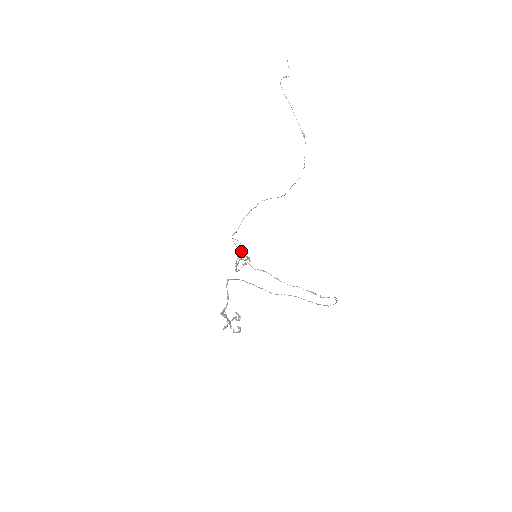
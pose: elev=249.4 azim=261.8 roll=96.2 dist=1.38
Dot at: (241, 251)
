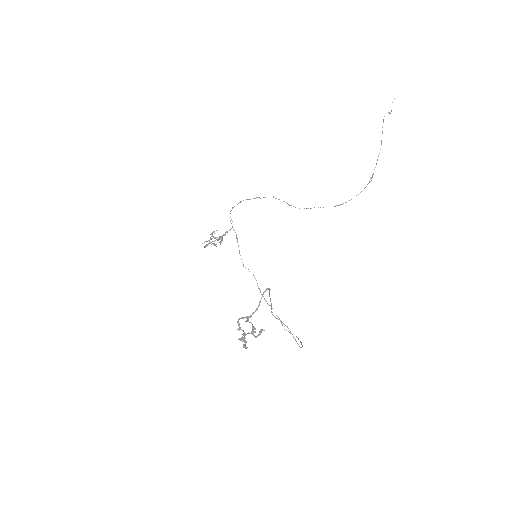
Dot at: occluded
